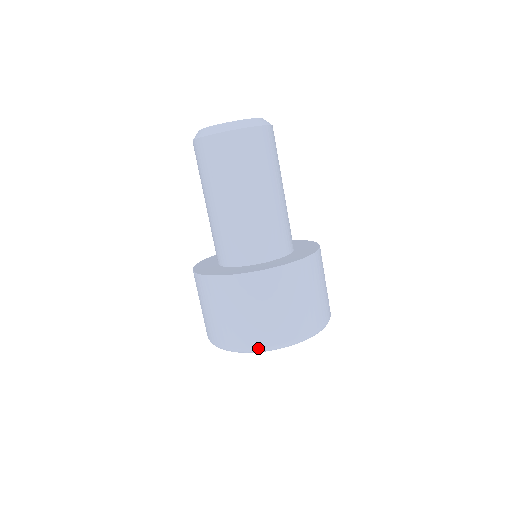
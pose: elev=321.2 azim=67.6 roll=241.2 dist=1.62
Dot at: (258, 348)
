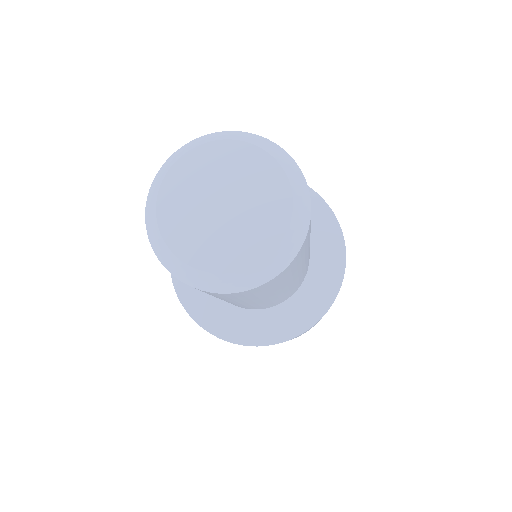
Dot at: occluded
